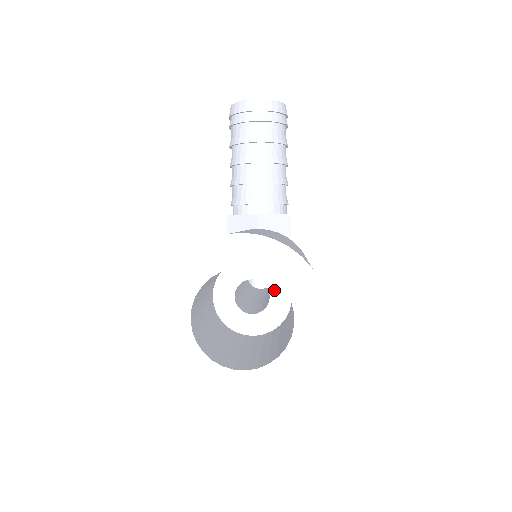
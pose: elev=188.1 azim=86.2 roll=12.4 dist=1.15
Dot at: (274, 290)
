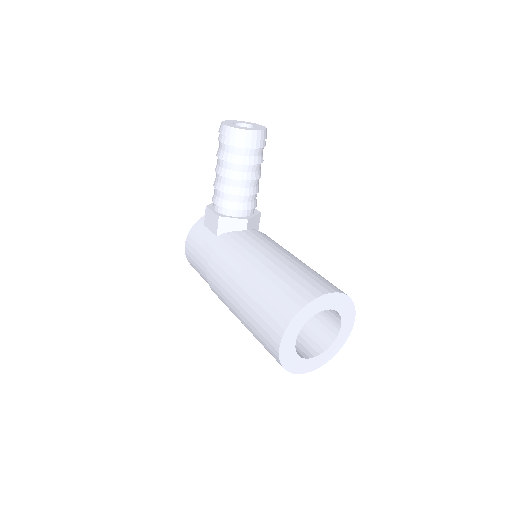
Dot at: occluded
